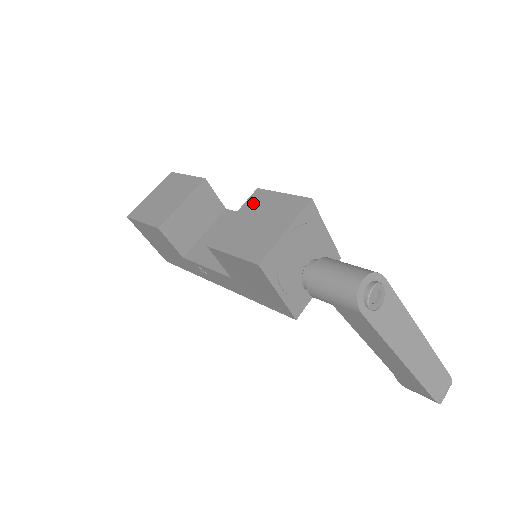
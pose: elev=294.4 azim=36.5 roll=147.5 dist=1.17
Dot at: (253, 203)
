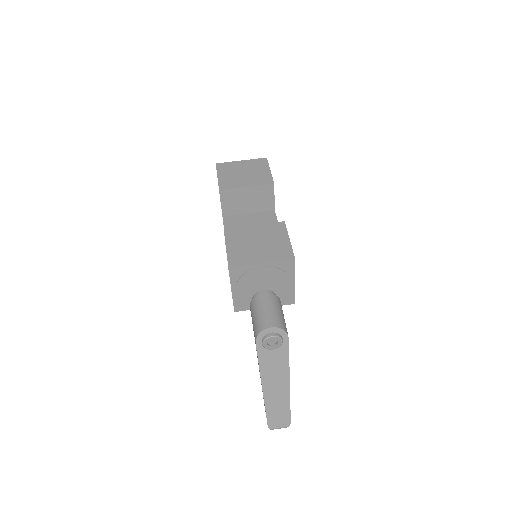
Dot at: (271, 228)
